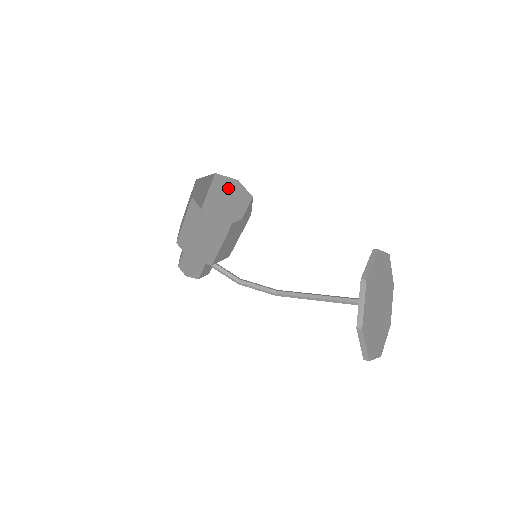
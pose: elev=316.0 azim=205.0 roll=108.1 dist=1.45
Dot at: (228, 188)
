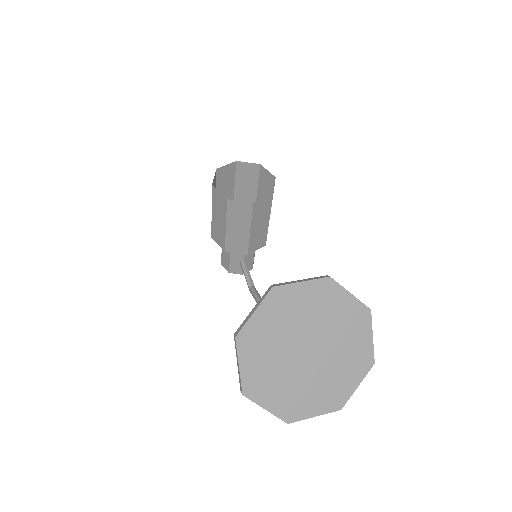
Dot at: (270, 185)
